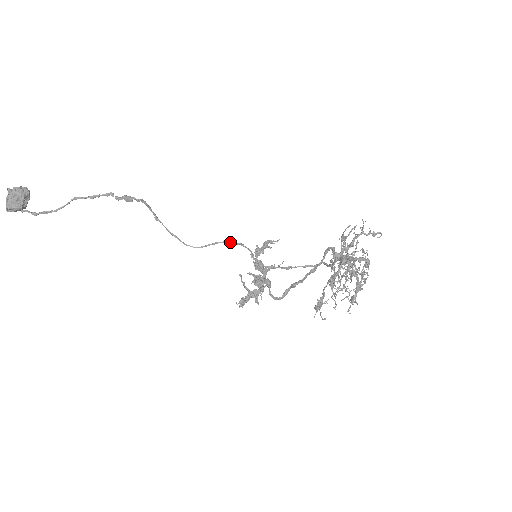
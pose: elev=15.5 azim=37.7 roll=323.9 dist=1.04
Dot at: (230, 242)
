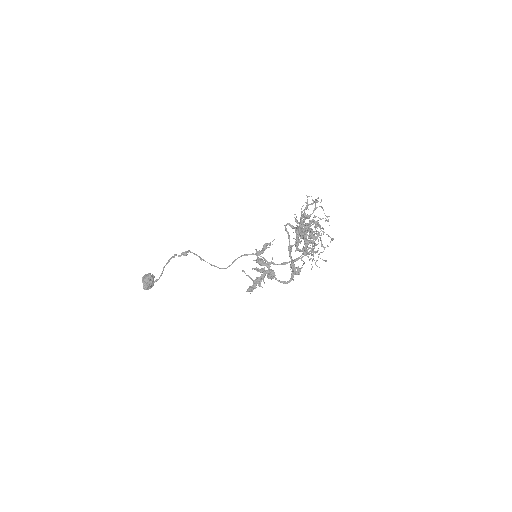
Dot at: (244, 255)
